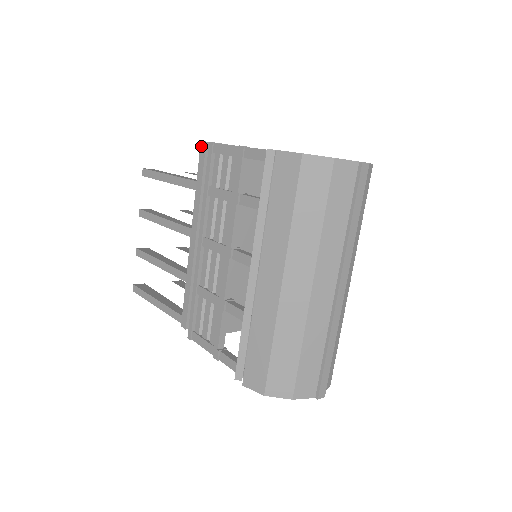
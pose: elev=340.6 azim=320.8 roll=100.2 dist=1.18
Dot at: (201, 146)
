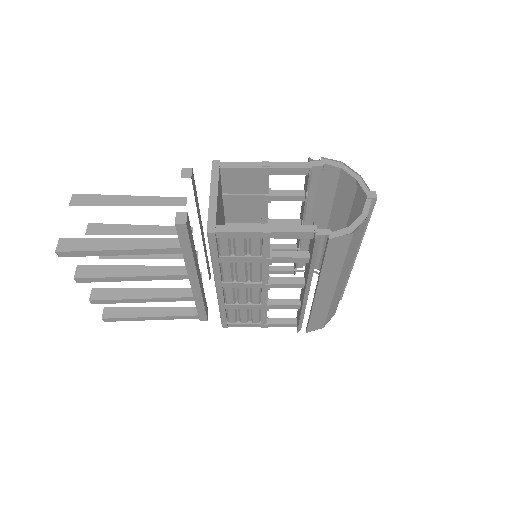
Dot at: (178, 228)
